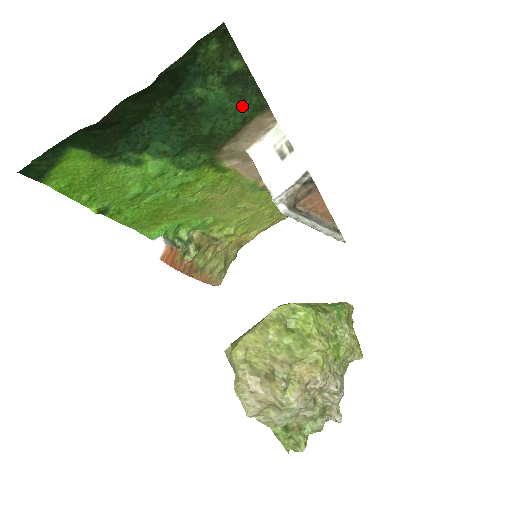
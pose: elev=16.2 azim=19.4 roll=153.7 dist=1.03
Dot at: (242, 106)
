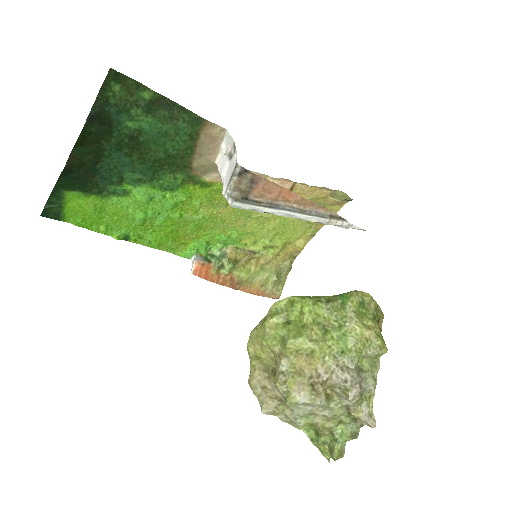
Dot at: (178, 125)
